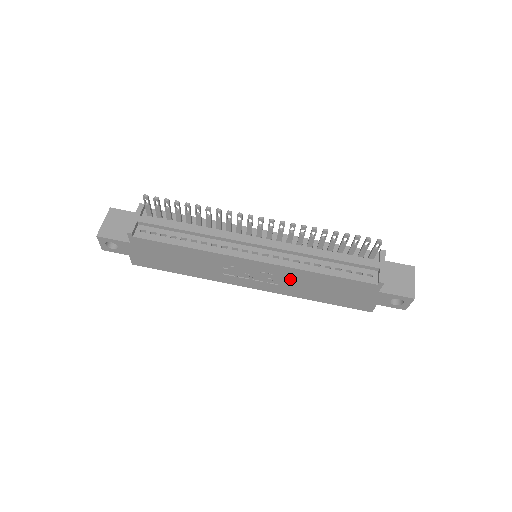
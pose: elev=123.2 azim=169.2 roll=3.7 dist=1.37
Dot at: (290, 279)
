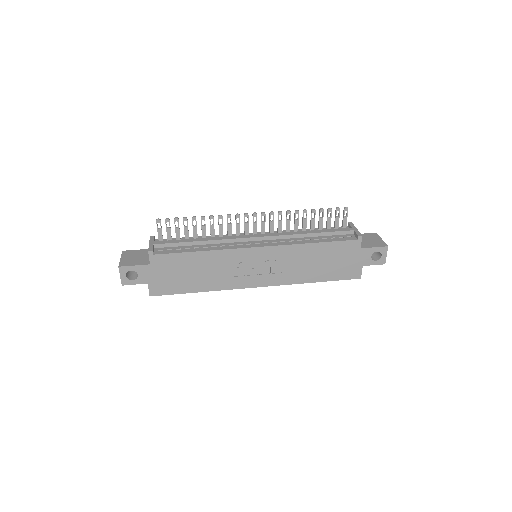
Dot at: (290, 260)
